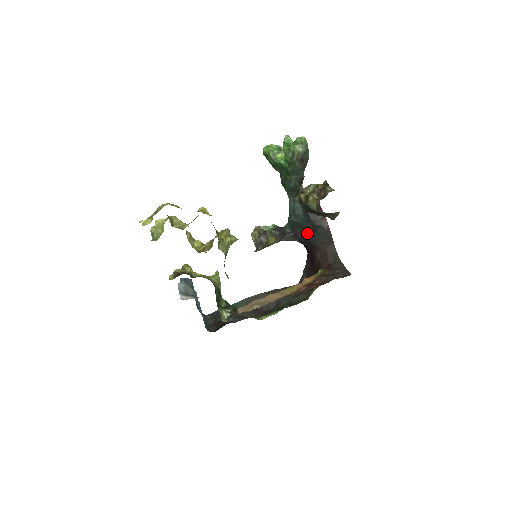
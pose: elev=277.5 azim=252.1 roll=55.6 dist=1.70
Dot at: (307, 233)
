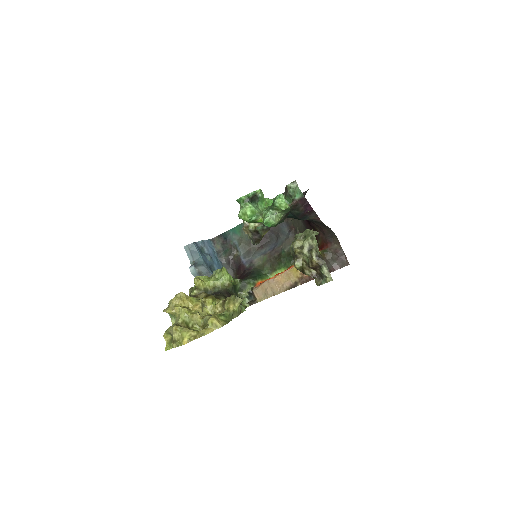
Dot at: occluded
